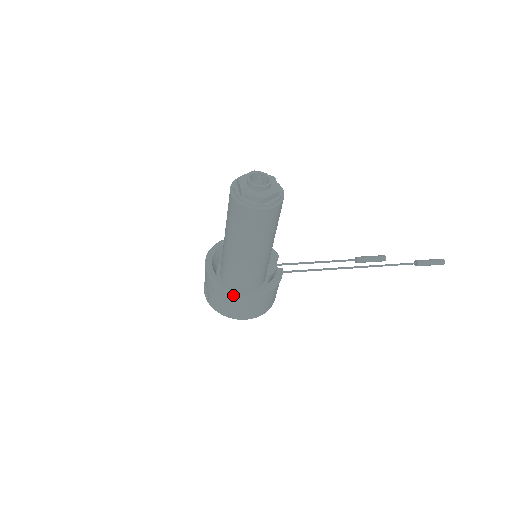
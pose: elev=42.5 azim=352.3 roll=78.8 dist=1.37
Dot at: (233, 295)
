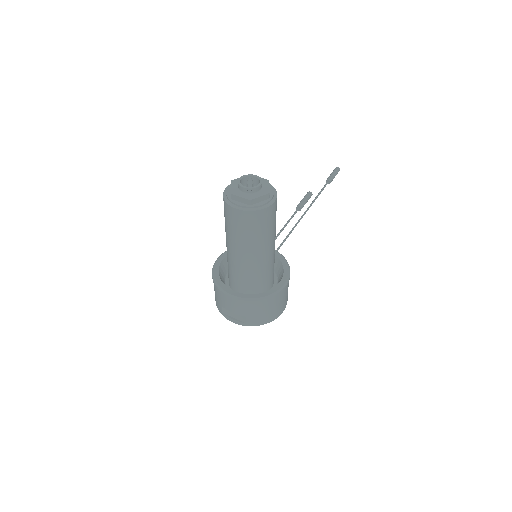
Dot at: (274, 296)
